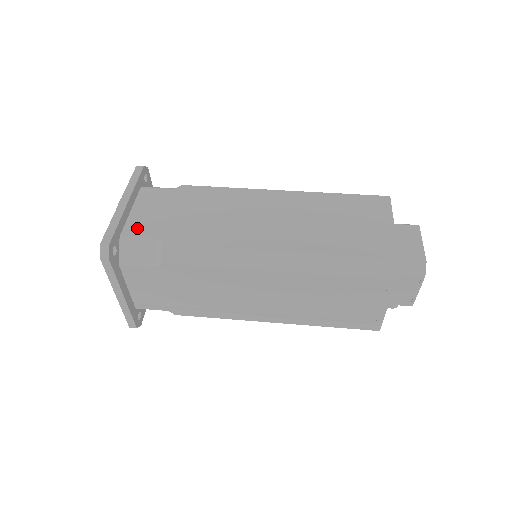
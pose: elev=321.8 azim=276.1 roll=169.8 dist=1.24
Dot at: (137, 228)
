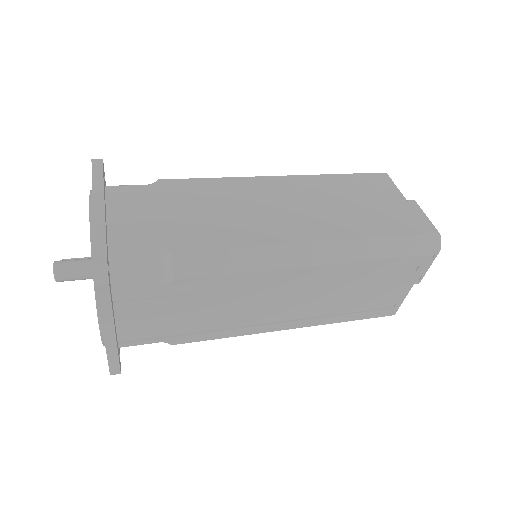
Dot at: (127, 238)
